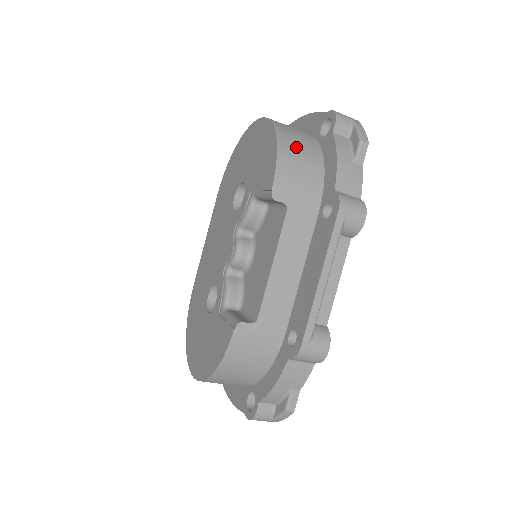
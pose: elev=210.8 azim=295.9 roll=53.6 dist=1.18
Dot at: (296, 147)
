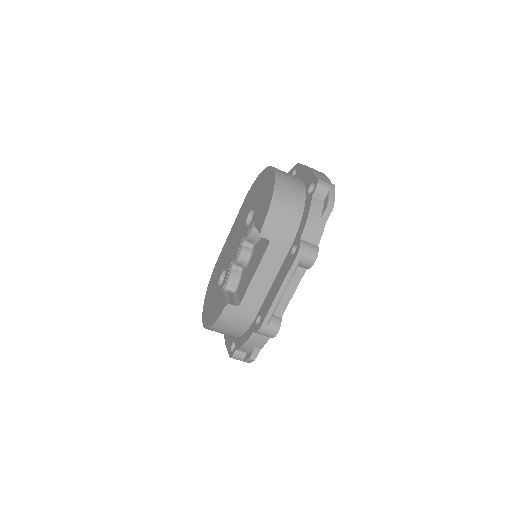
Dot at: (285, 202)
